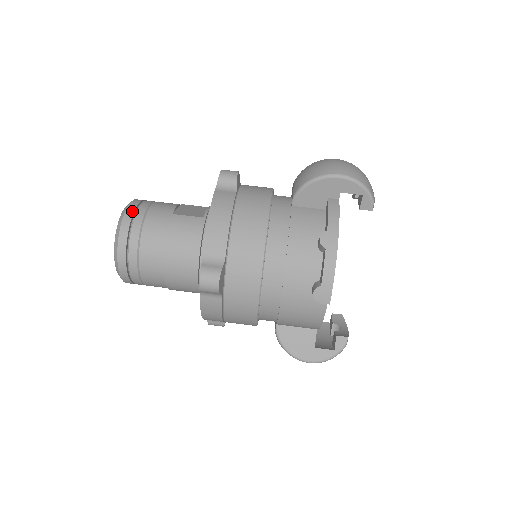
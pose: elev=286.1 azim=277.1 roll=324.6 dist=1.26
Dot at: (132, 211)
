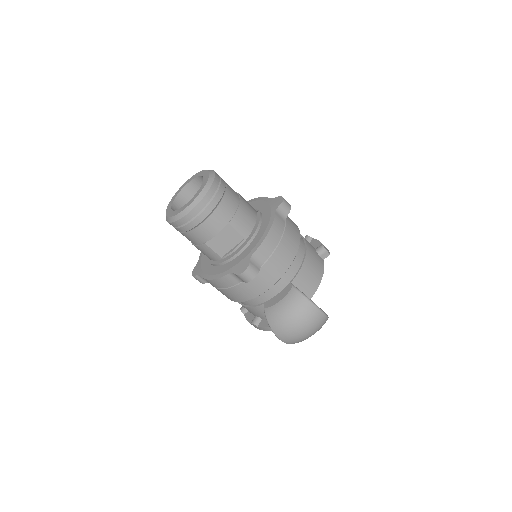
Dot at: (182, 224)
